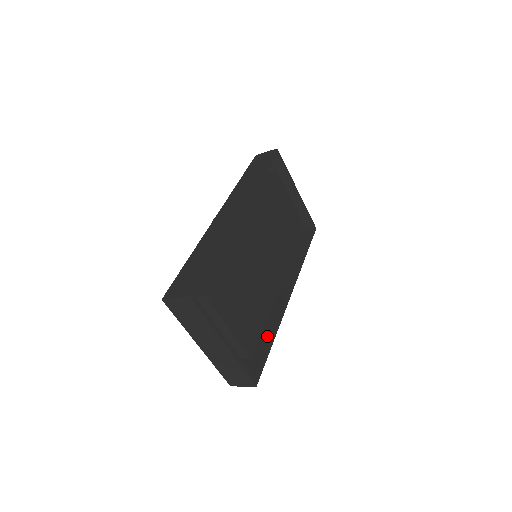
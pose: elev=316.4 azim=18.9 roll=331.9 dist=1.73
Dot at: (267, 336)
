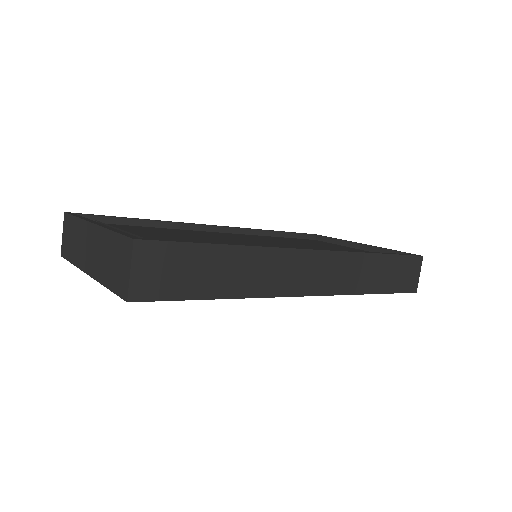
Dot at: occluded
